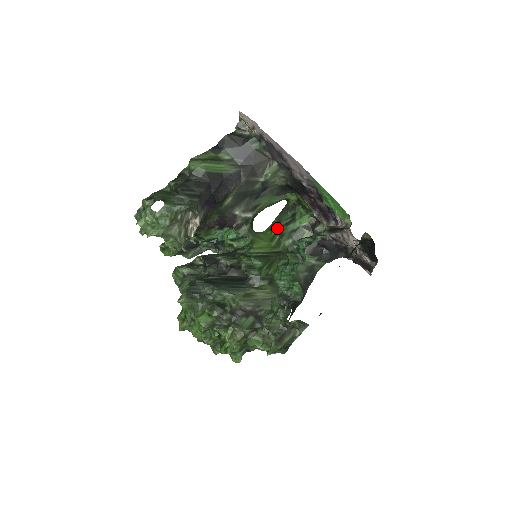
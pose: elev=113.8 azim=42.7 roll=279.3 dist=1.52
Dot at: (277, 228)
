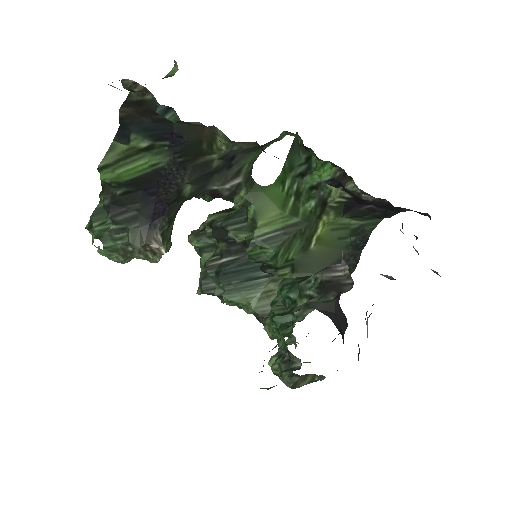
Dot at: (289, 180)
